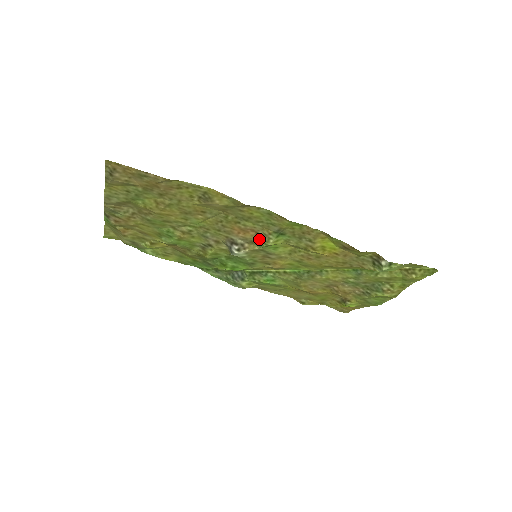
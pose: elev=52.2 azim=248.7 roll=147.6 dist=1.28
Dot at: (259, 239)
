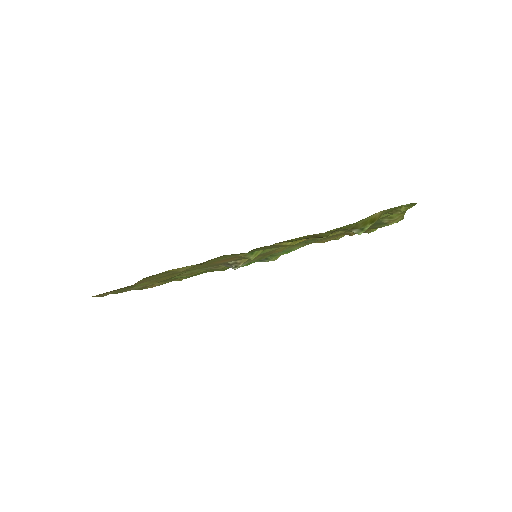
Dot at: (242, 258)
